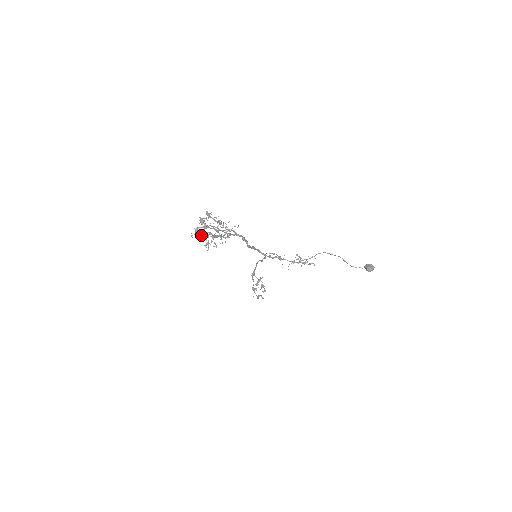
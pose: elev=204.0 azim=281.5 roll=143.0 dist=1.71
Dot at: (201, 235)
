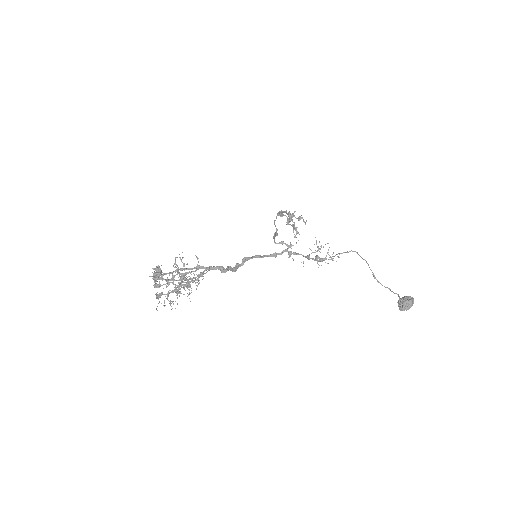
Dot at: occluded
